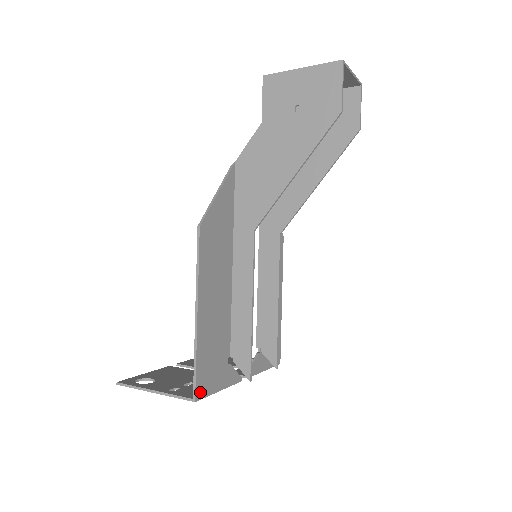
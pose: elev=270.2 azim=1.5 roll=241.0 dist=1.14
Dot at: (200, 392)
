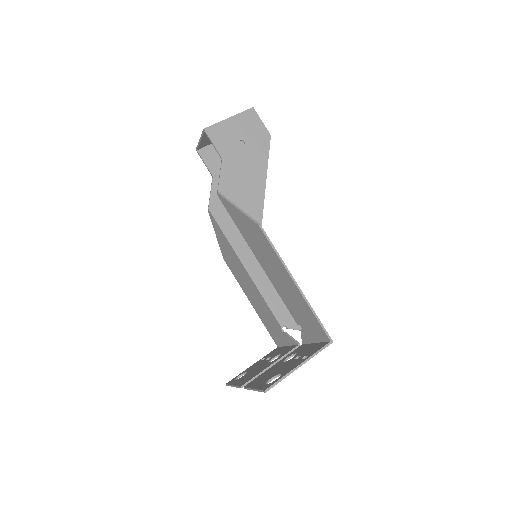
Dot at: (327, 337)
